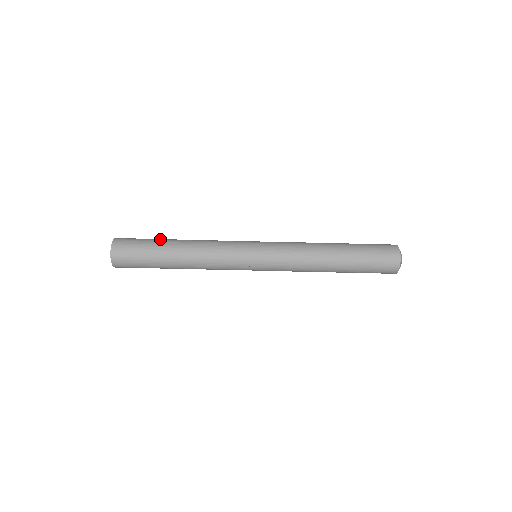
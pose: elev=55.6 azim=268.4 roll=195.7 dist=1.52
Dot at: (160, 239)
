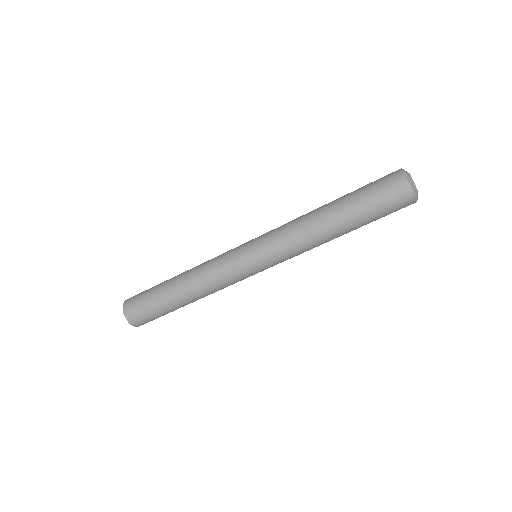
Dot at: (160, 286)
